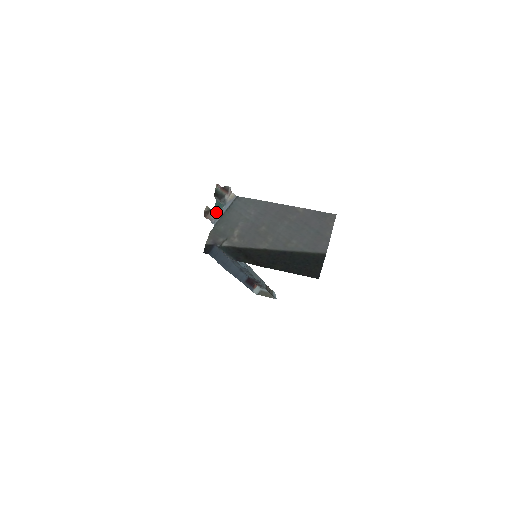
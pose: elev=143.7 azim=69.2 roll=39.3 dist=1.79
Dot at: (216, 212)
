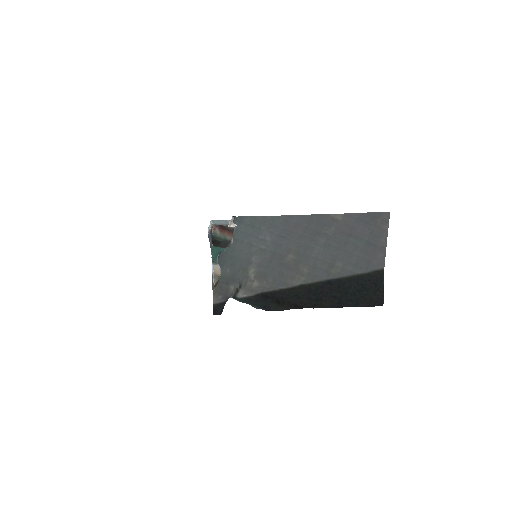
Dot at: (216, 258)
